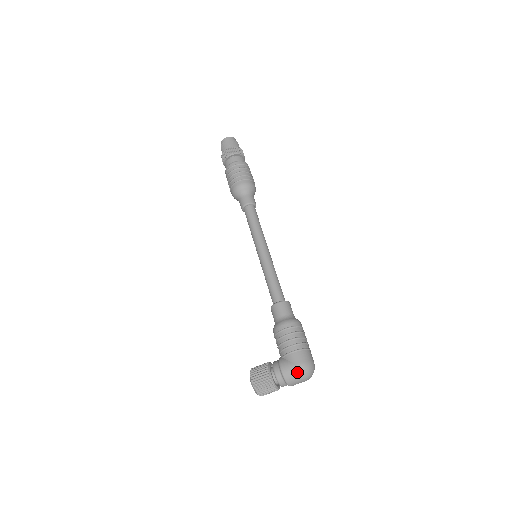
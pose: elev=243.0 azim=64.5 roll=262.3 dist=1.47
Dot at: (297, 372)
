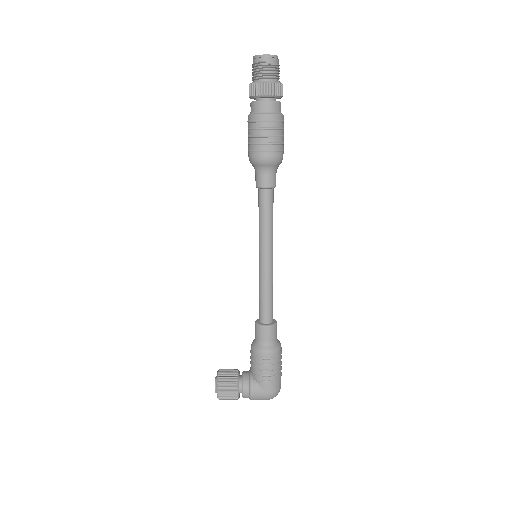
Dot at: (265, 398)
